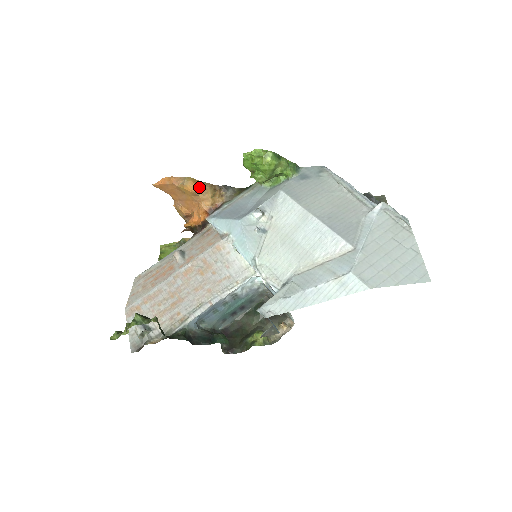
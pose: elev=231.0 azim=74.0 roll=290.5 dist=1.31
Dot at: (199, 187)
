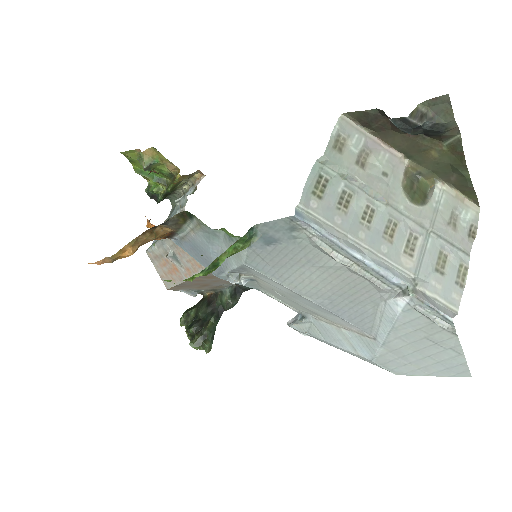
Dot at: (133, 250)
